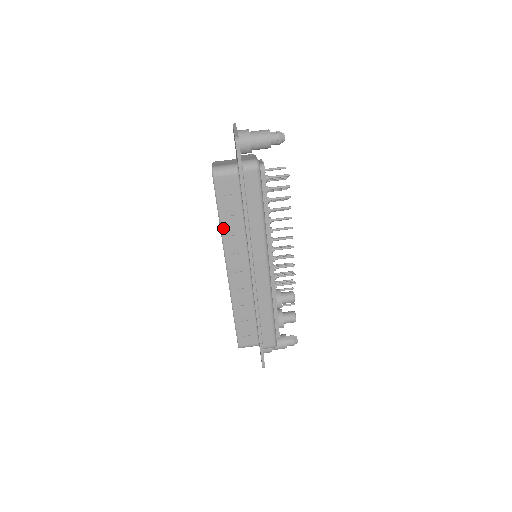
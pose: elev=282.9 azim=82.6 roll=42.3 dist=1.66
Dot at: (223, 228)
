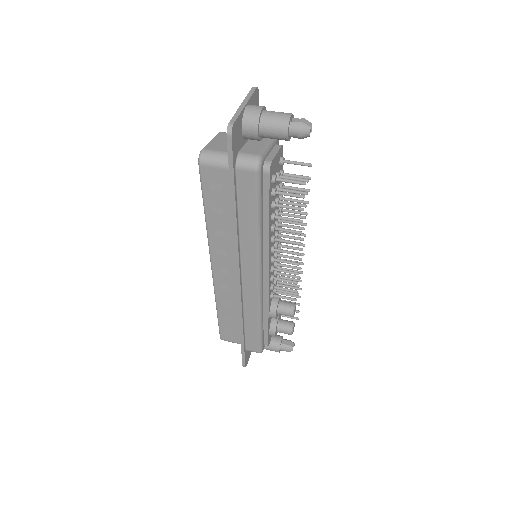
Dot at: (209, 224)
